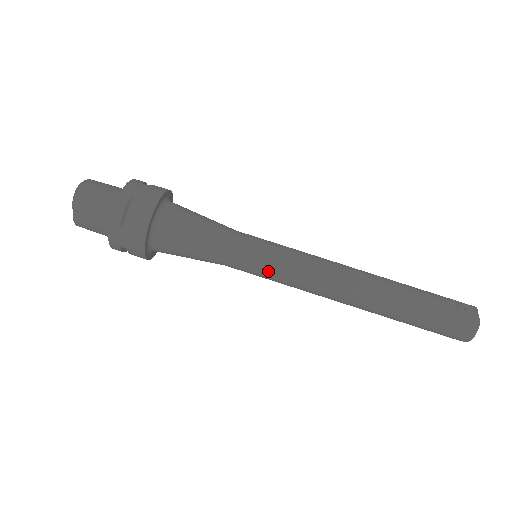
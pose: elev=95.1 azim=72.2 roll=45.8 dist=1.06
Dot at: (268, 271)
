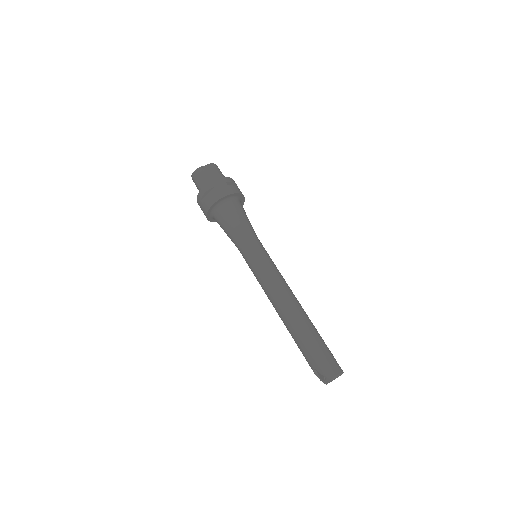
Dot at: (264, 258)
